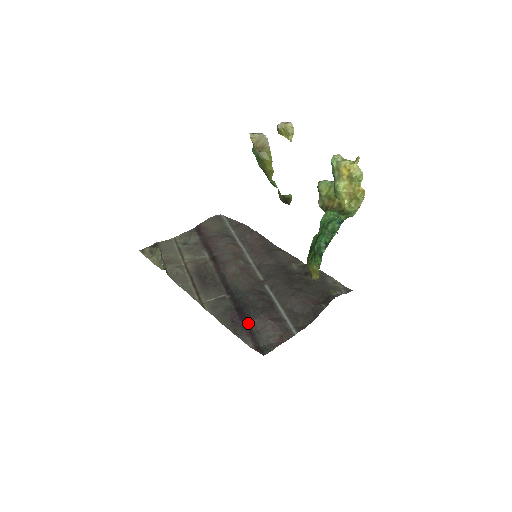
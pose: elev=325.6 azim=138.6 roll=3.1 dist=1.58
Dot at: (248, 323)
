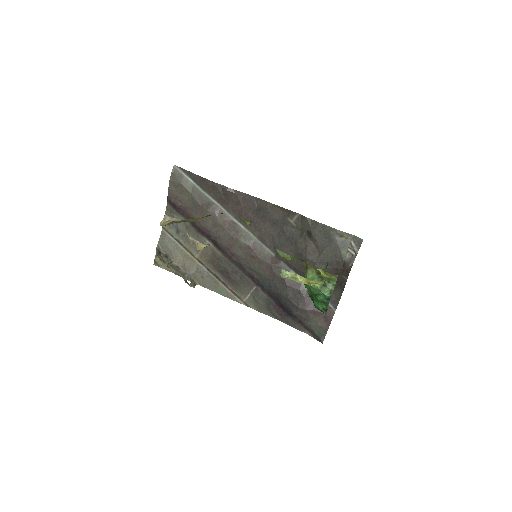
Dot at: (293, 315)
